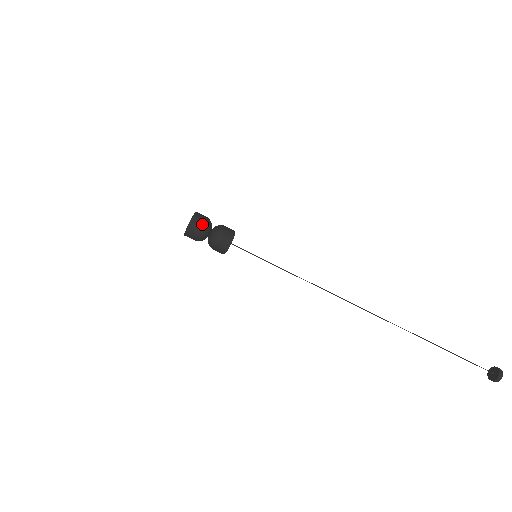
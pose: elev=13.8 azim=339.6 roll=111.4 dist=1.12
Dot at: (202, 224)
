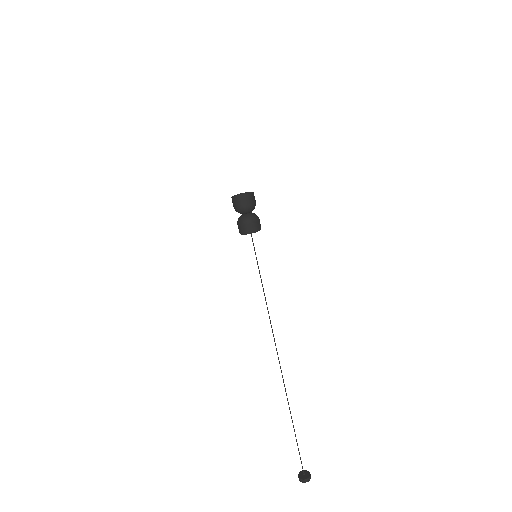
Dot at: (255, 201)
